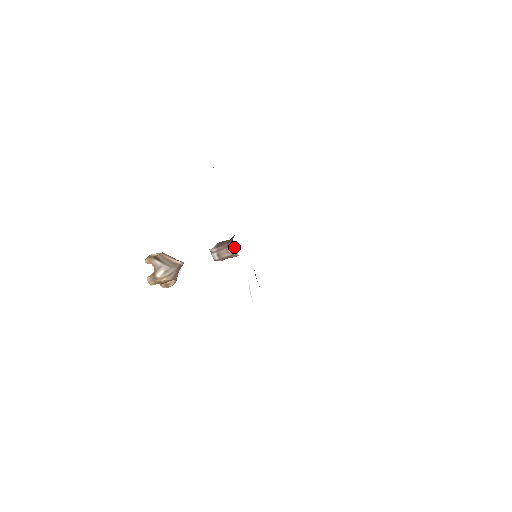
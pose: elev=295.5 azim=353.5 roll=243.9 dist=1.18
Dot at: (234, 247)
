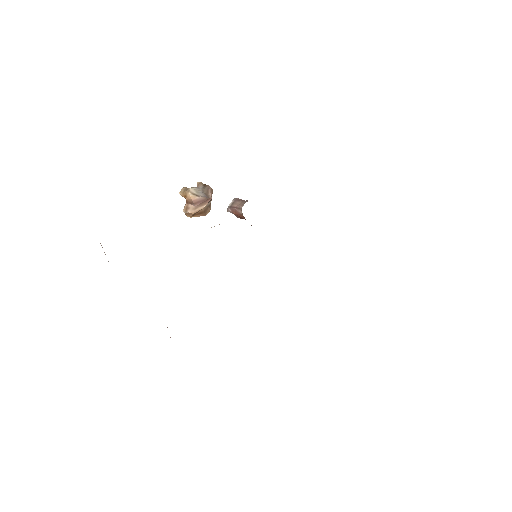
Dot at: occluded
